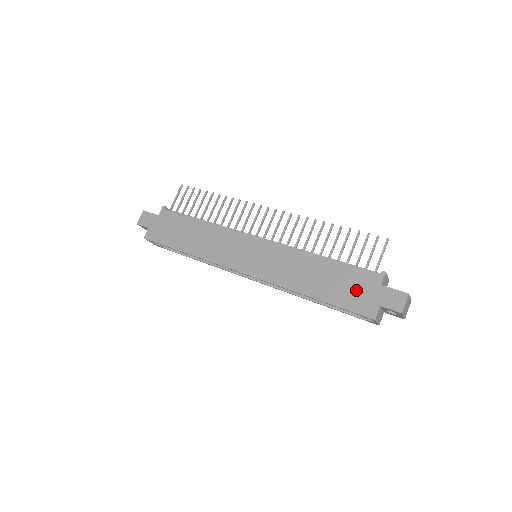
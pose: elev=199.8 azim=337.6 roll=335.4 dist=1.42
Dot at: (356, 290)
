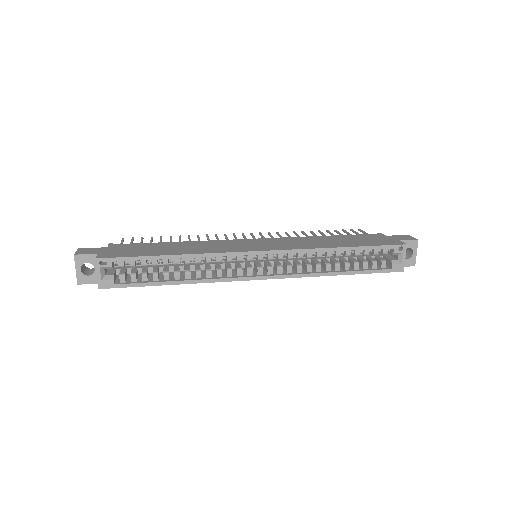
Dot at: (373, 239)
